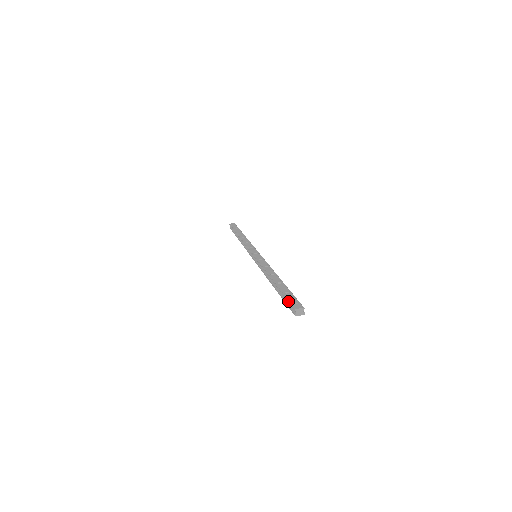
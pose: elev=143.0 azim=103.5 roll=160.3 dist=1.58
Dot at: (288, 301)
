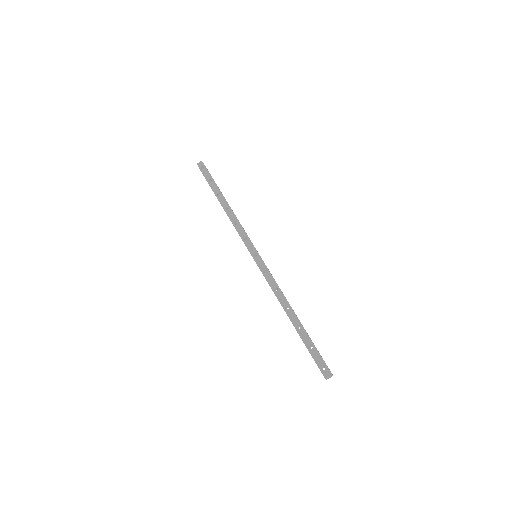
Dot at: occluded
